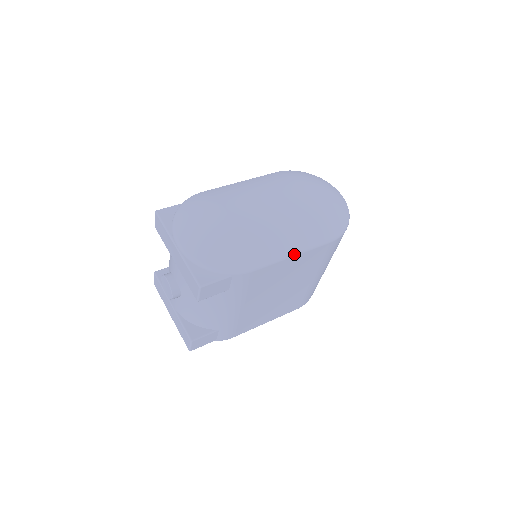
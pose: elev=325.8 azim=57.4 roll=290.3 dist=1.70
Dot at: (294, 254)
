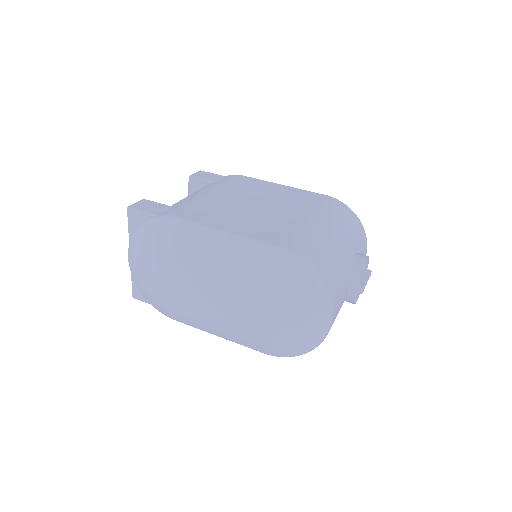
Dot at: occluded
